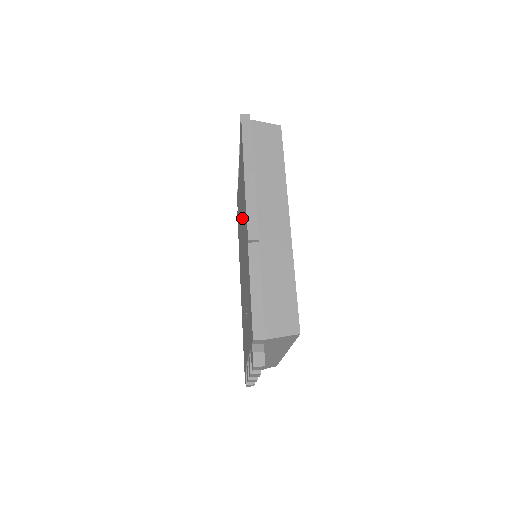
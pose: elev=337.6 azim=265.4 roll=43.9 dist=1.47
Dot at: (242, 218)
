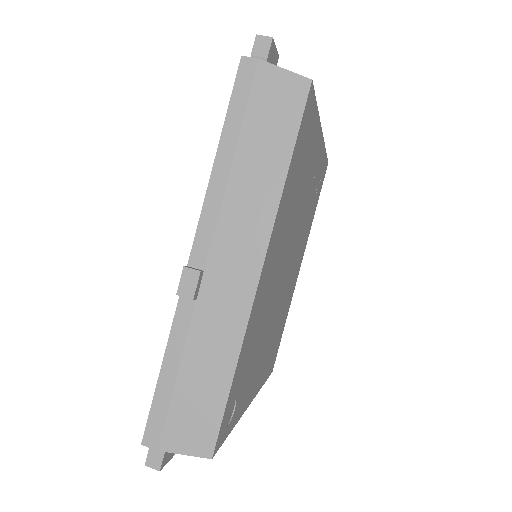
Dot at: occluded
